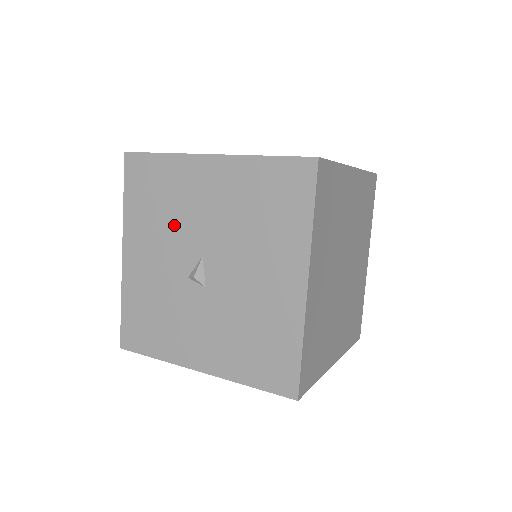
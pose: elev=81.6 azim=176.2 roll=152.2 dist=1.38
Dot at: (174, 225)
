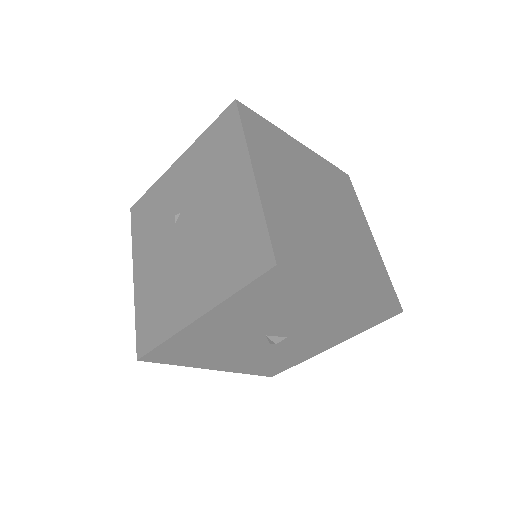
Dot at: (226, 345)
